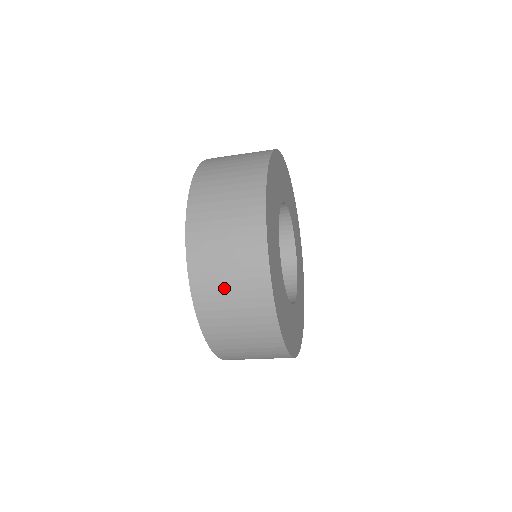
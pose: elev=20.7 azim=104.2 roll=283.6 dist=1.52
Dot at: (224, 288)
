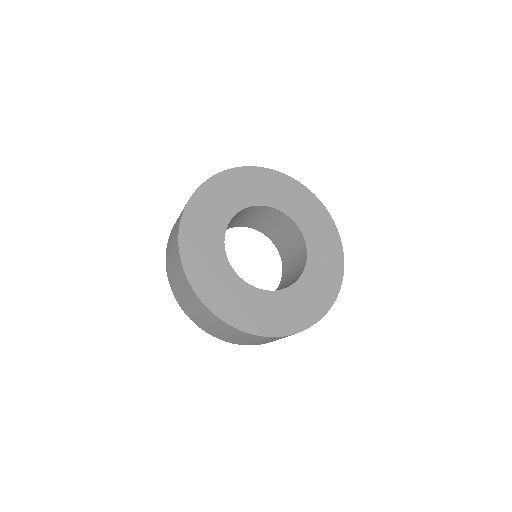
Dot at: (196, 313)
